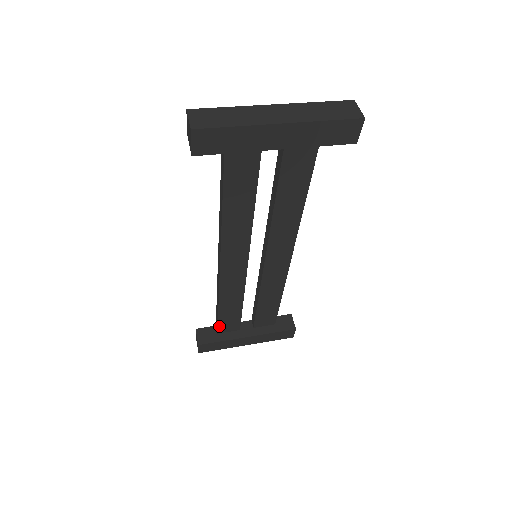
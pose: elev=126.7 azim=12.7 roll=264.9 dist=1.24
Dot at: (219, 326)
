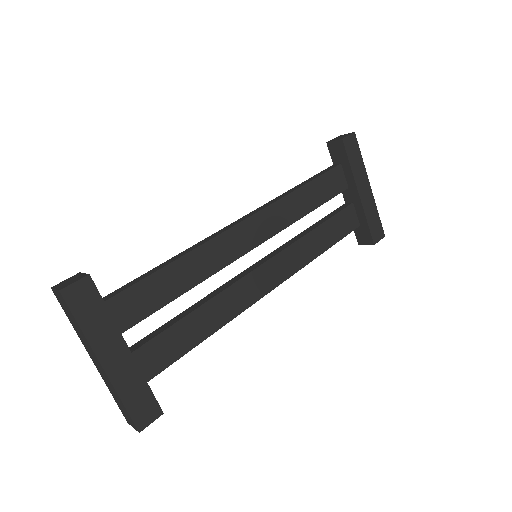
Dot at: (123, 293)
